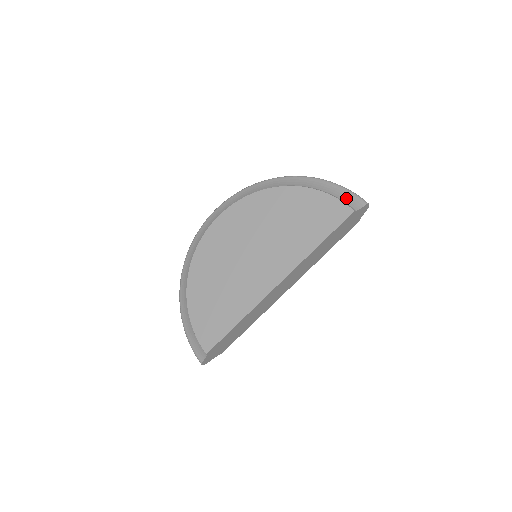
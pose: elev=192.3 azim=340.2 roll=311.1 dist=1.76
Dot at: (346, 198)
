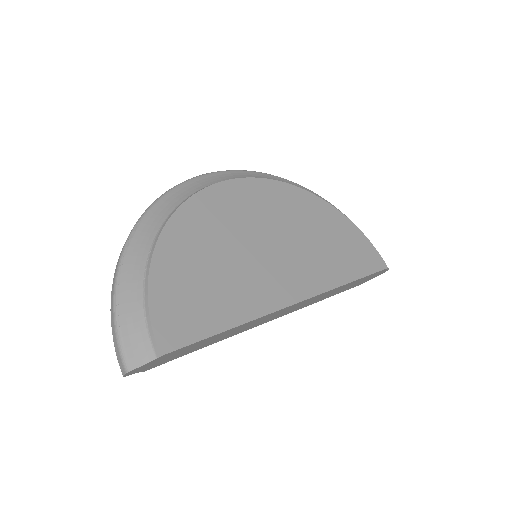
Dot at: occluded
